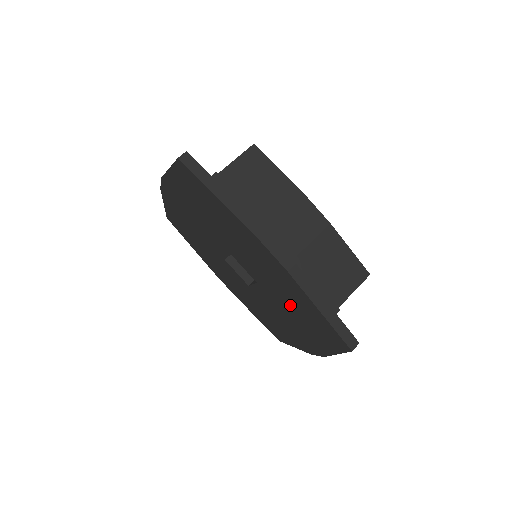
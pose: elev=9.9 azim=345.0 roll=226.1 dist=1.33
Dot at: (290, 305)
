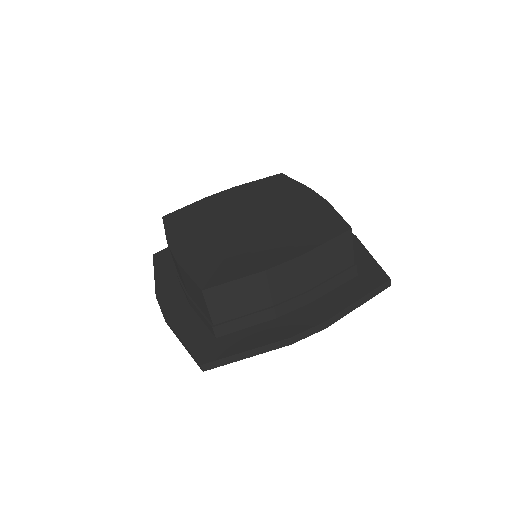
Dot at: occluded
